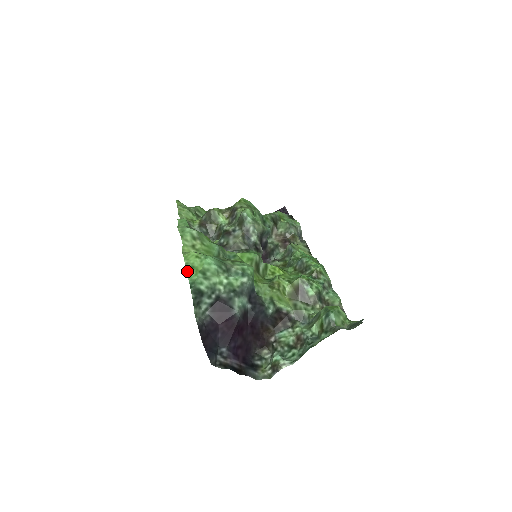
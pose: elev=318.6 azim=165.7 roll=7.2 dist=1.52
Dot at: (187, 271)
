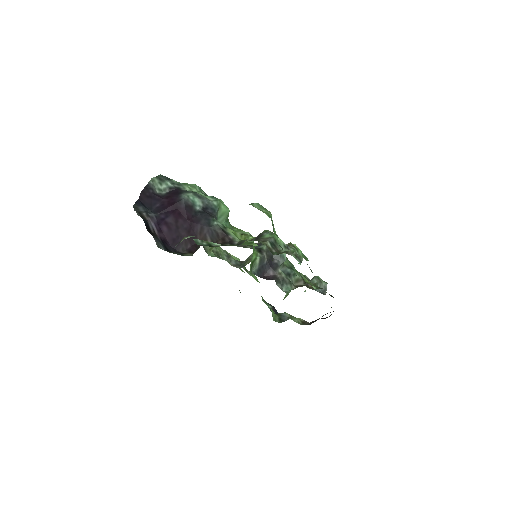
Dot at: occluded
